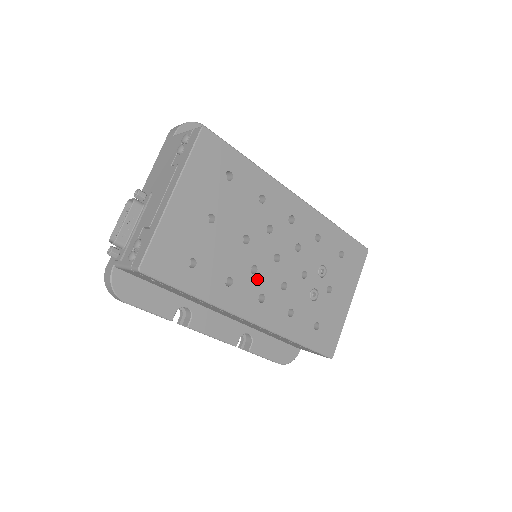
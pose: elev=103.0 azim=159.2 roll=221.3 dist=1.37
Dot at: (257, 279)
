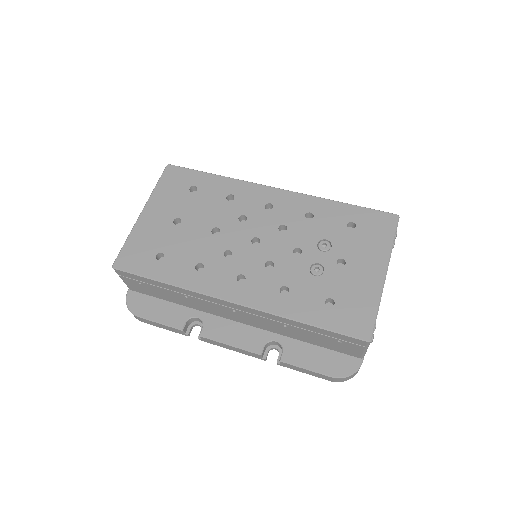
Dot at: (233, 262)
